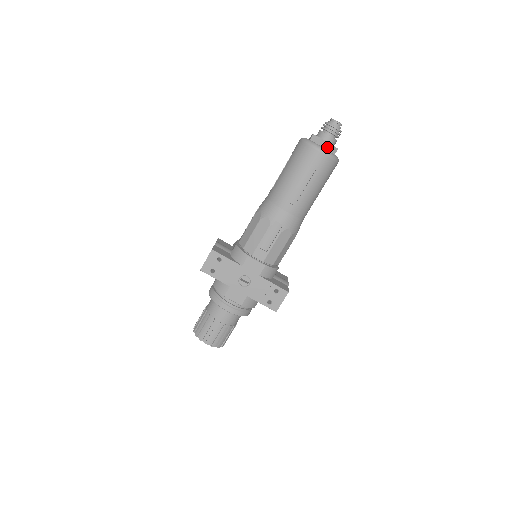
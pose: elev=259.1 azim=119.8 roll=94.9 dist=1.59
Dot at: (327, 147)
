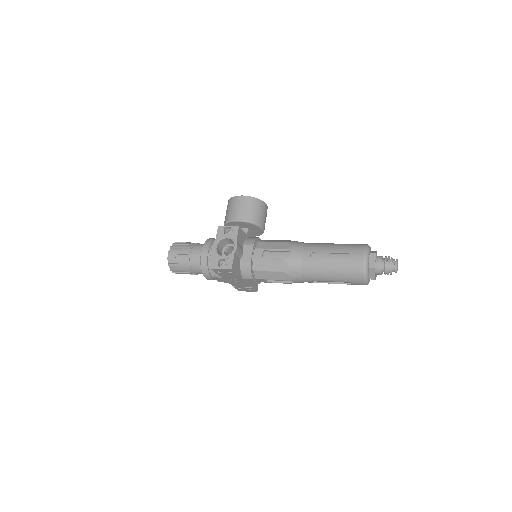
Dot at: (372, 278)
